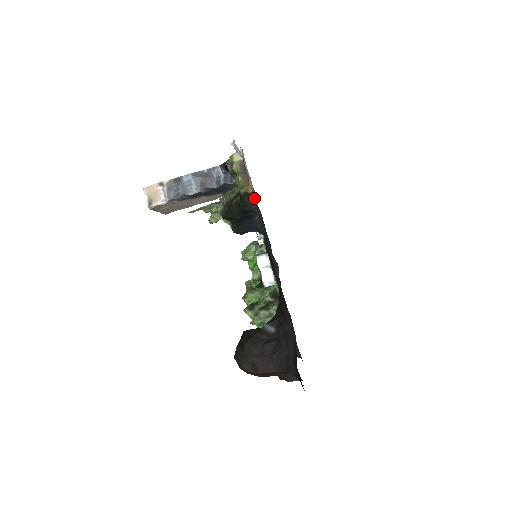
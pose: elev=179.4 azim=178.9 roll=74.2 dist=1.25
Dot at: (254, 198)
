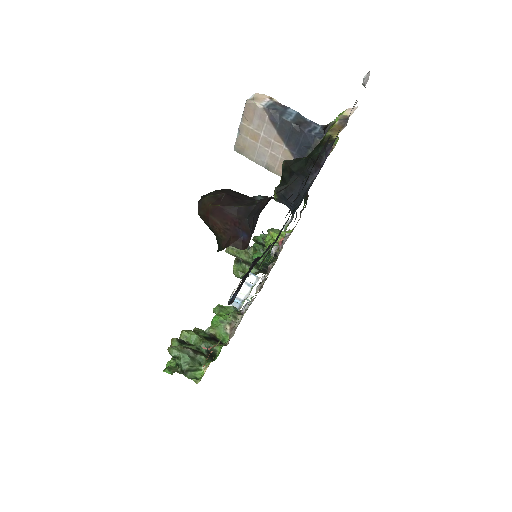
Dot at: (334, 141)
